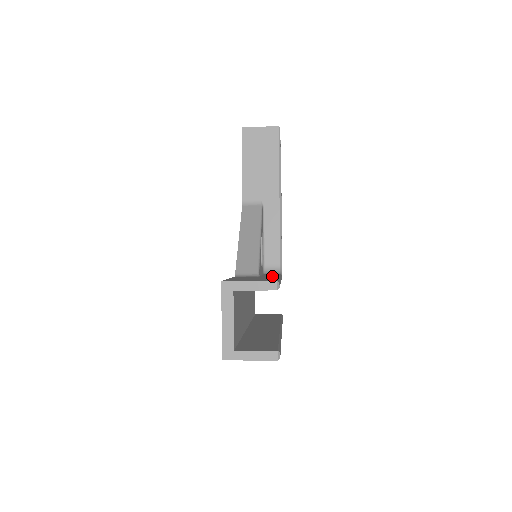
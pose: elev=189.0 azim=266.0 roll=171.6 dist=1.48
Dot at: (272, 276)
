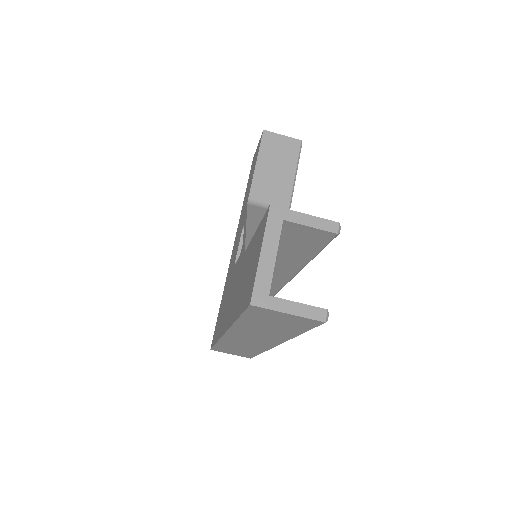
Dot at: occluded
